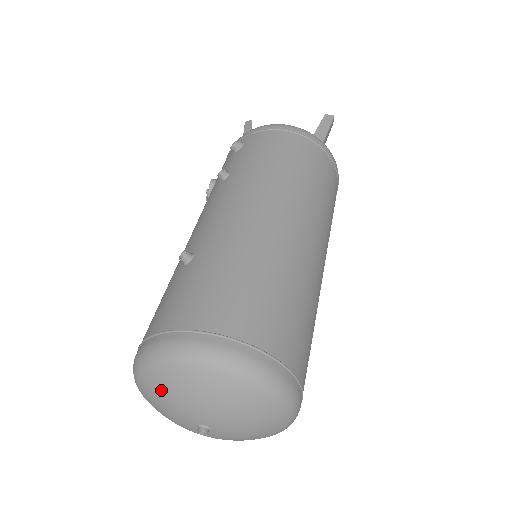
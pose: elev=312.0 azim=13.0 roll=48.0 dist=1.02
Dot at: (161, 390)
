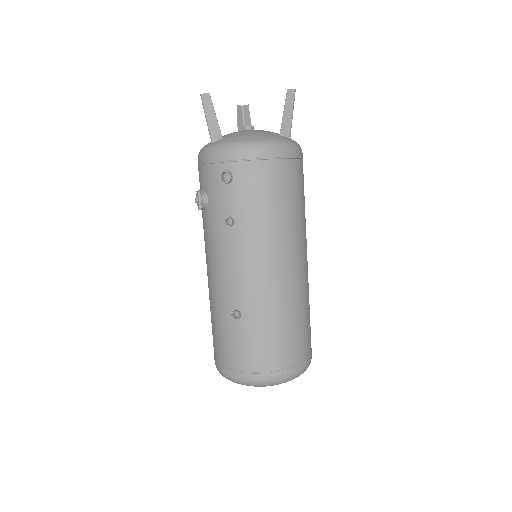
Dot at: occluded
